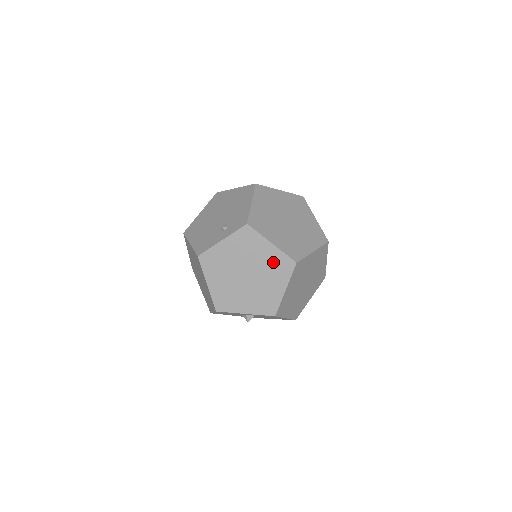
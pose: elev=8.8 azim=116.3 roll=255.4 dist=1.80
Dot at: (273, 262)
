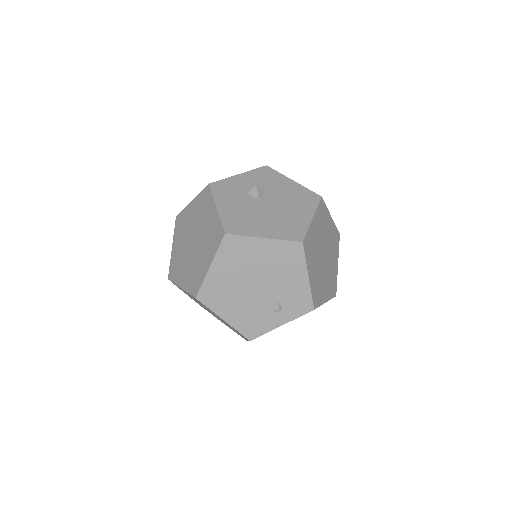
Dot at: occluded
